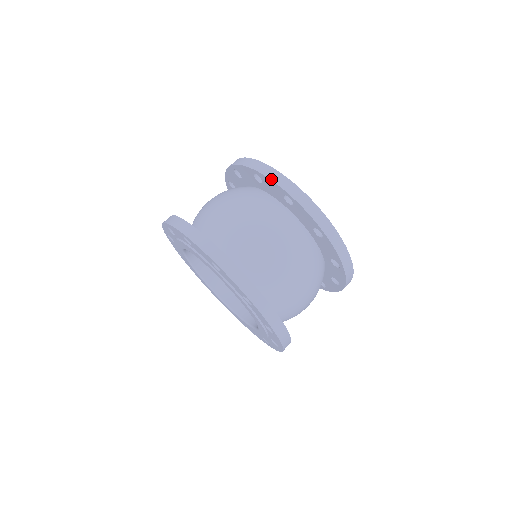
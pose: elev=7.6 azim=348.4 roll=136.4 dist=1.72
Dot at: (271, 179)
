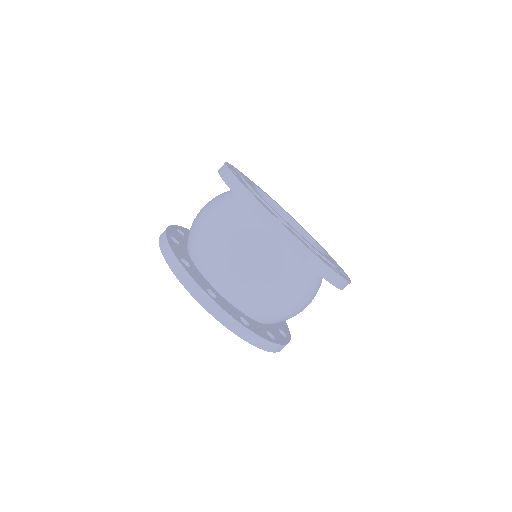
Dot at: occluded
